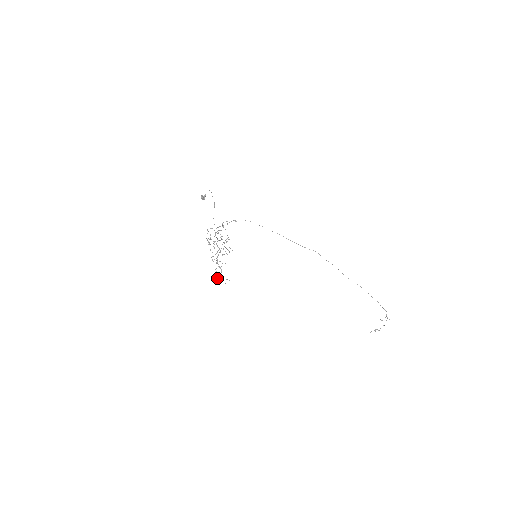
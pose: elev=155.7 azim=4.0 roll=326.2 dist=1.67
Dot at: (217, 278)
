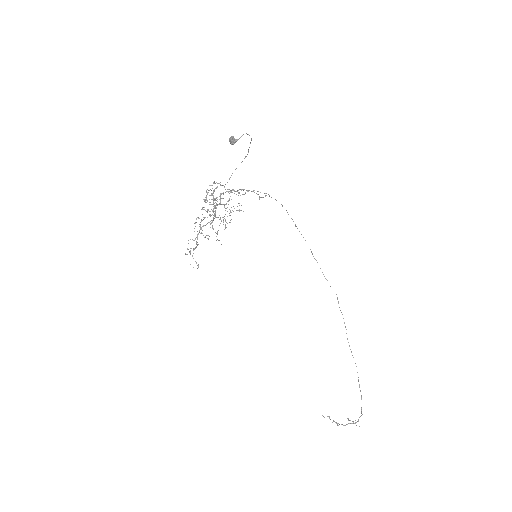
Dot at: occluded
